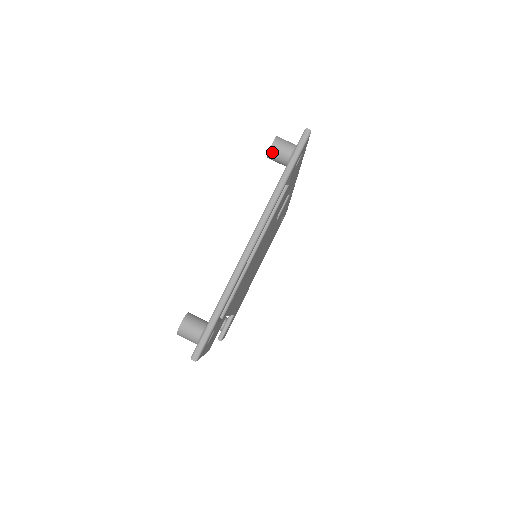
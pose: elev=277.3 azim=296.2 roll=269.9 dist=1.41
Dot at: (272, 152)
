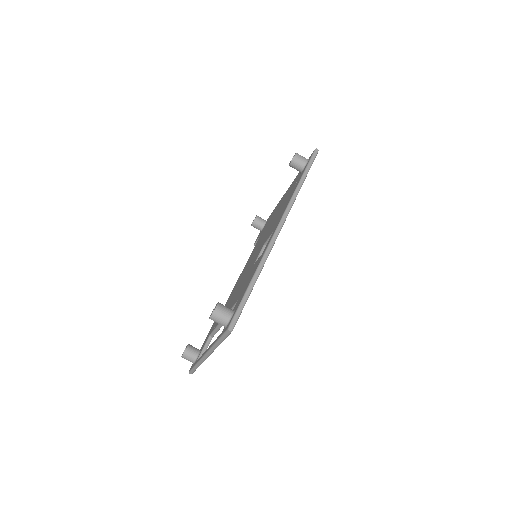
Dot at: occluded
